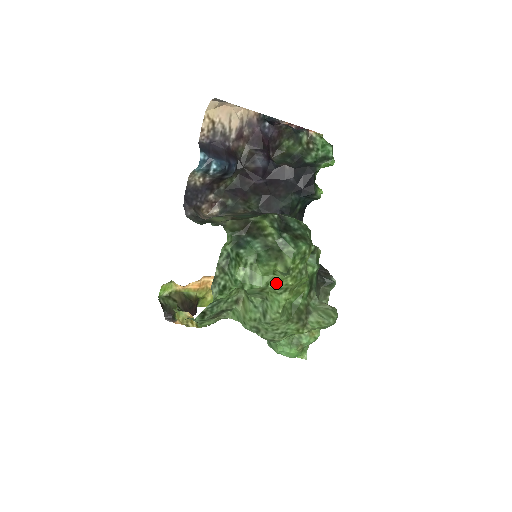
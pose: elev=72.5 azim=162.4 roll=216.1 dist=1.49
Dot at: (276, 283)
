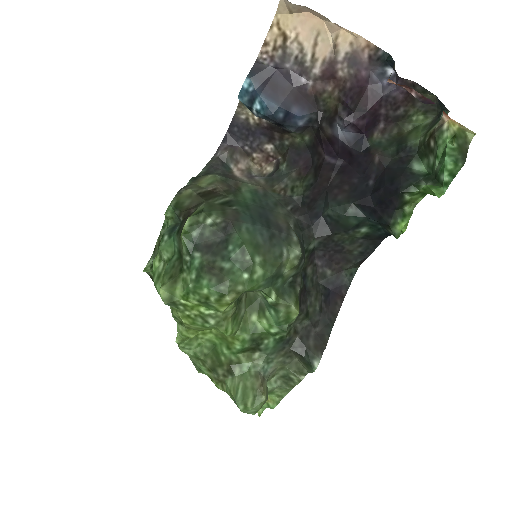
Dot at: occluded
